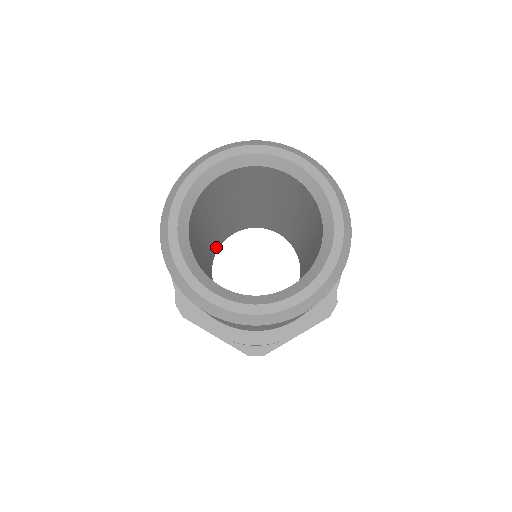
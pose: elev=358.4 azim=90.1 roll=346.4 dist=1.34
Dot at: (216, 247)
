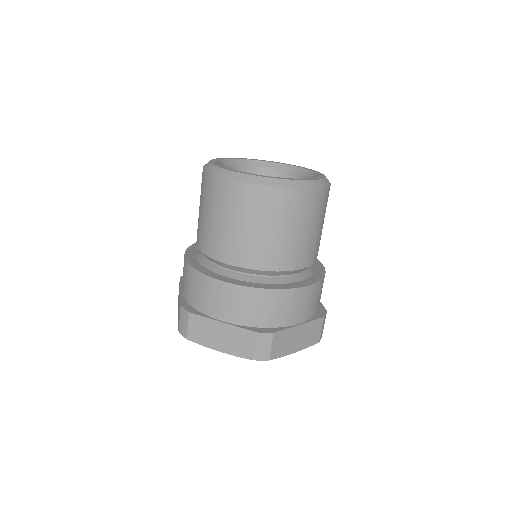
Dot at: occluded
